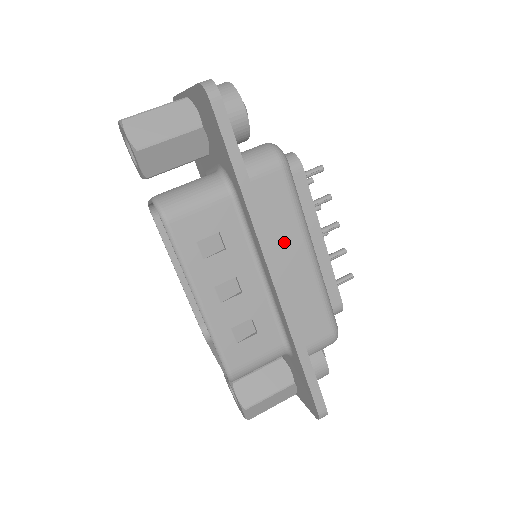
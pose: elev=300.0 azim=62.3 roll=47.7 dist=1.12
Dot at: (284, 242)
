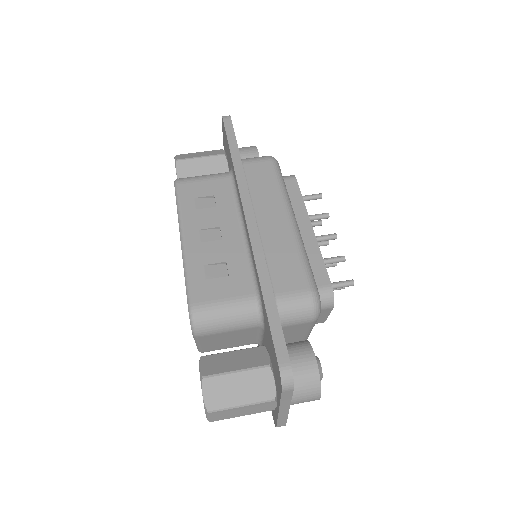
Dot at: (265, 204)
